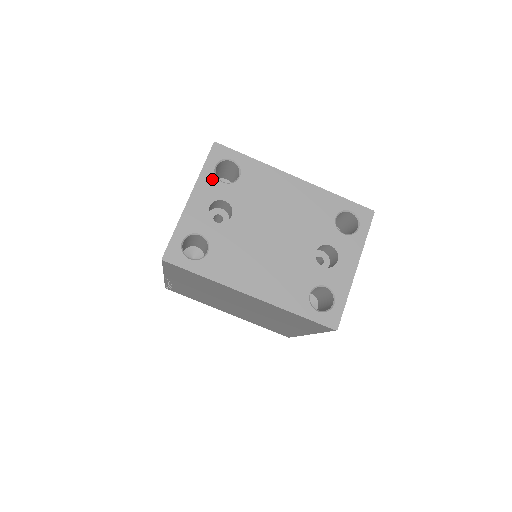
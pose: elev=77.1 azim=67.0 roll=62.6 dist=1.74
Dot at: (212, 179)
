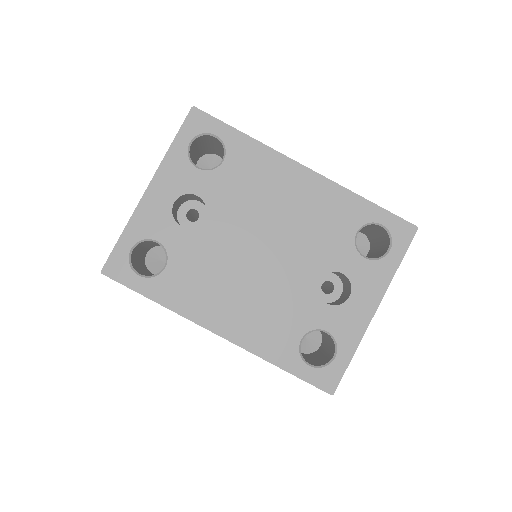
Dot at: (183, 162)
